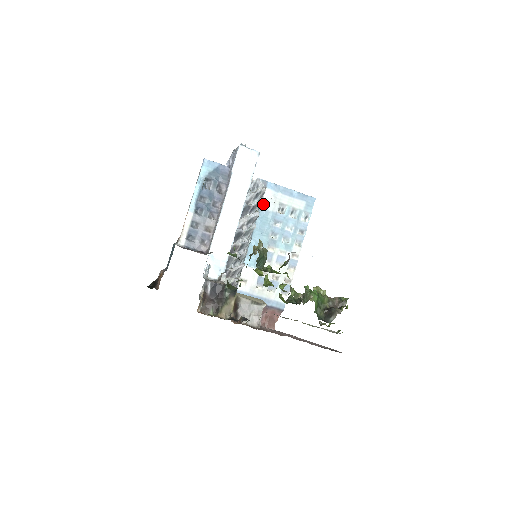
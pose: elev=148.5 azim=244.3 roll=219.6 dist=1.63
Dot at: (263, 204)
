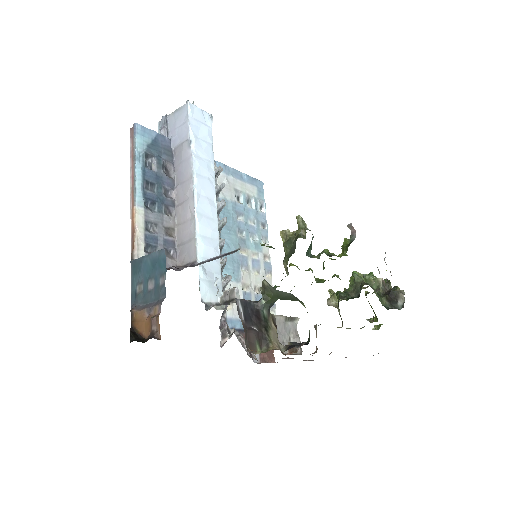
Dot at: occluded
